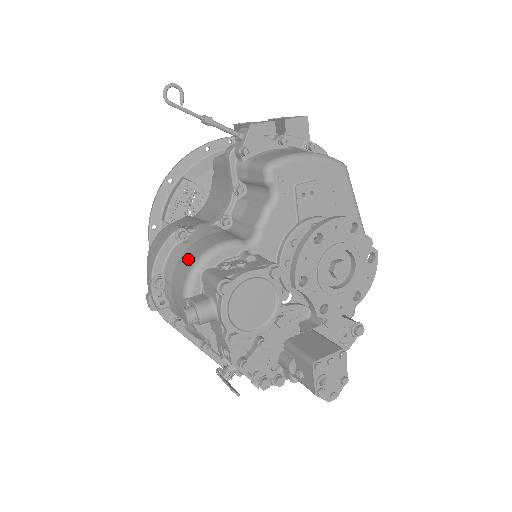
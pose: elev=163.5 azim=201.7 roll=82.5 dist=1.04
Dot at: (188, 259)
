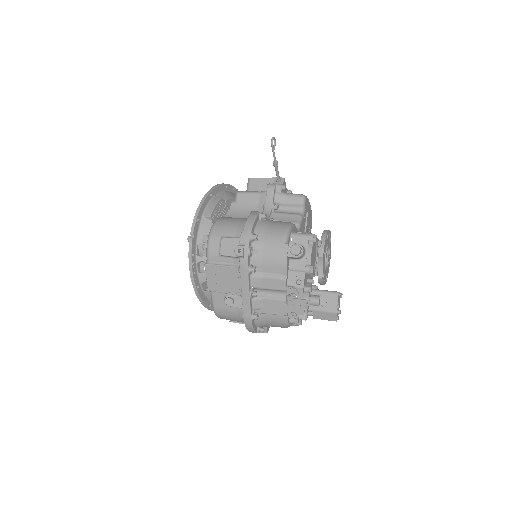
Dot at: (279, 226)
